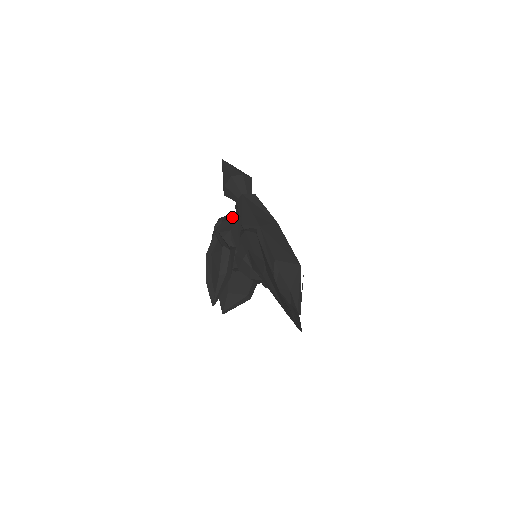
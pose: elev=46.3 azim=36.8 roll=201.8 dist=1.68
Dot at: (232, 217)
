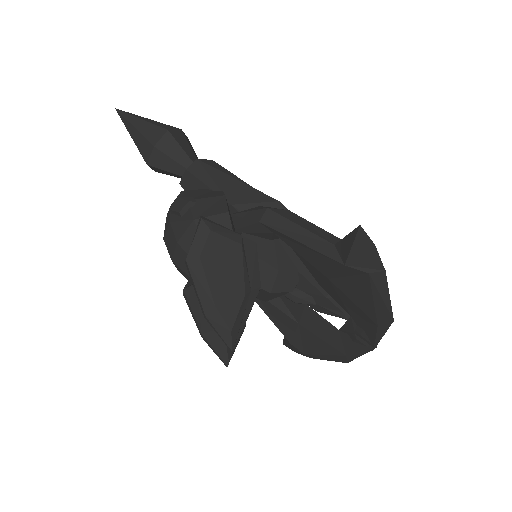
Dot at: (204, 193)
